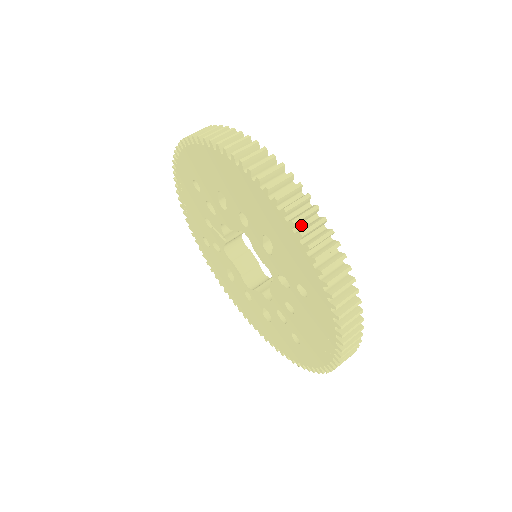
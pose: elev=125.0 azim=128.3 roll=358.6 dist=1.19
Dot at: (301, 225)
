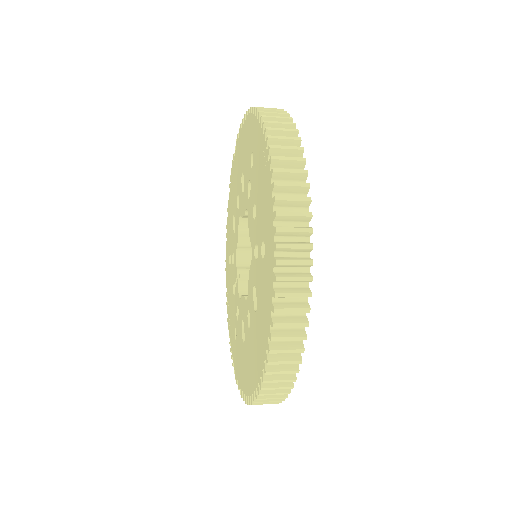
Dot at: occluded
